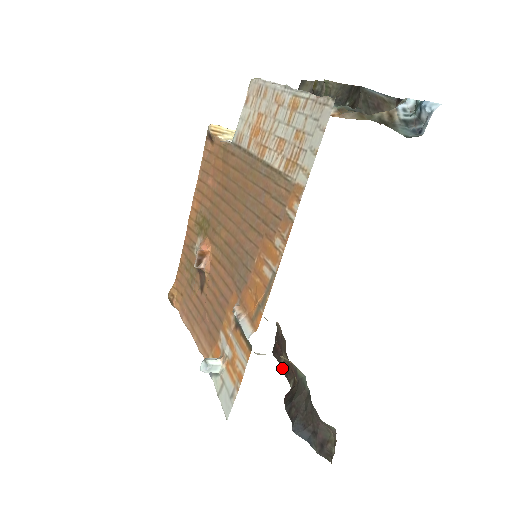
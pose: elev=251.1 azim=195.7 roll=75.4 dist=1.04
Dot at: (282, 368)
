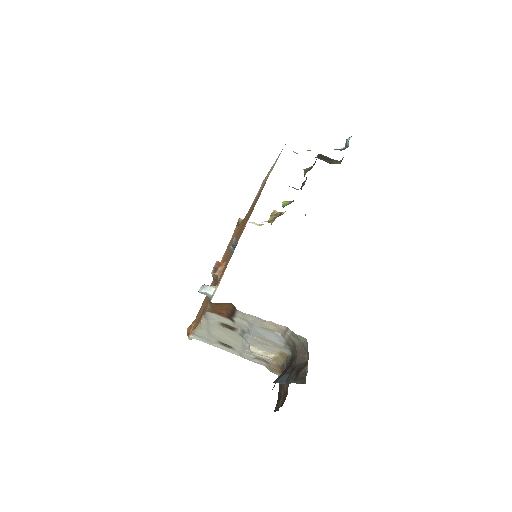
Dot at: (279, 406)
